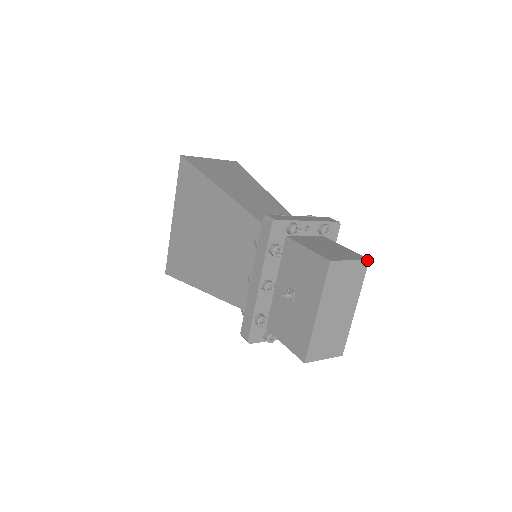
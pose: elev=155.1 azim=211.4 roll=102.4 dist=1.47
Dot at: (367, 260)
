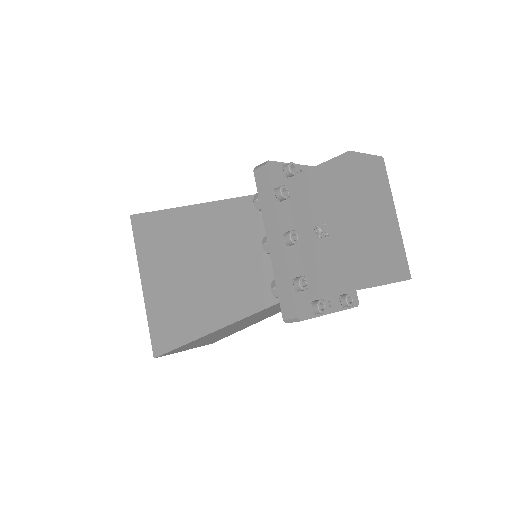
Dot at: (381, 157)
